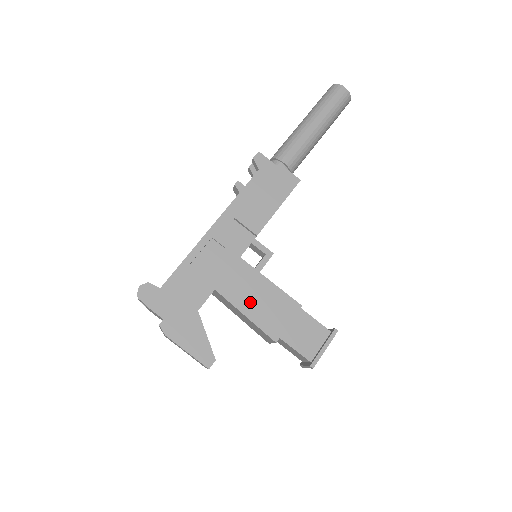
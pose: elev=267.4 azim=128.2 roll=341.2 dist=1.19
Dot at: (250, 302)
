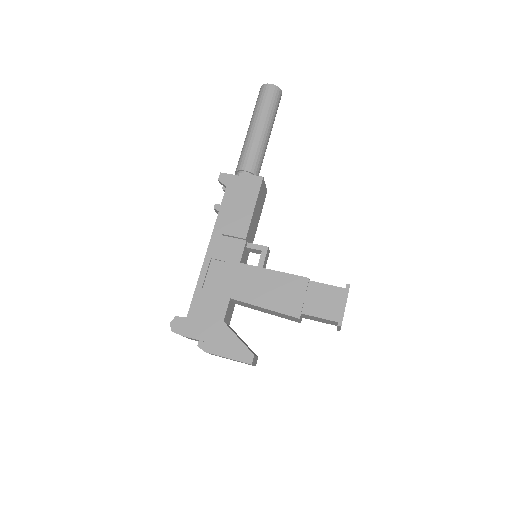
Dot at: (263, 295)
